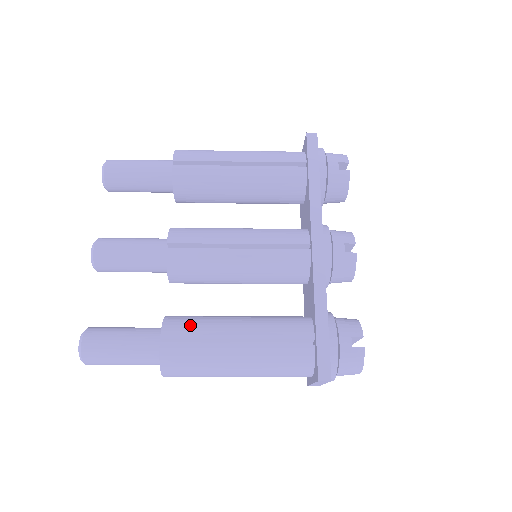
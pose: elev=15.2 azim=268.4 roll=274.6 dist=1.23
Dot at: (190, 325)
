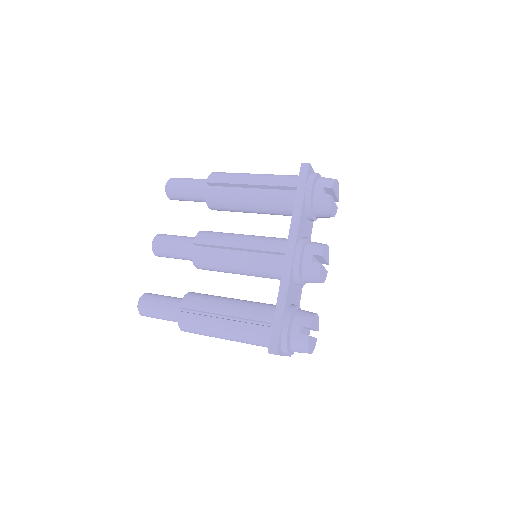
Dot at: (199, 301)
